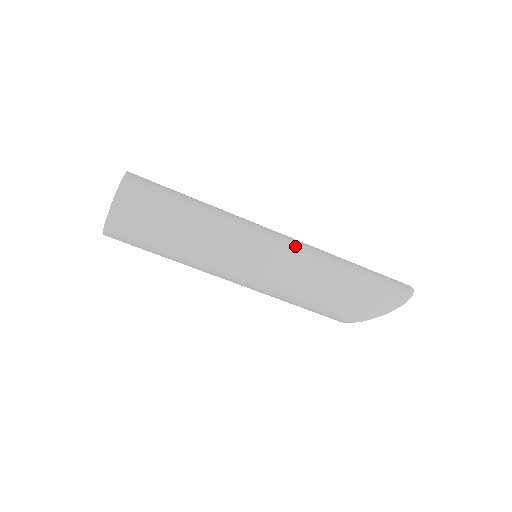
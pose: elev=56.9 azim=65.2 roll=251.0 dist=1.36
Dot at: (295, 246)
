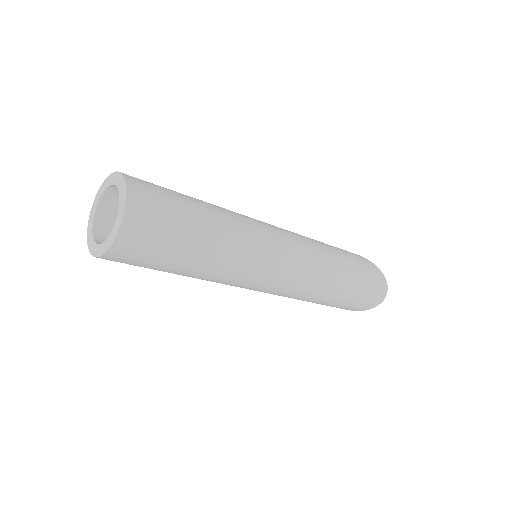
Dot at: (289, 286)
